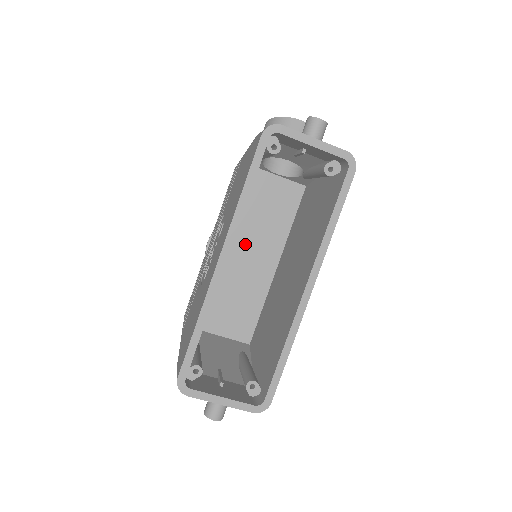
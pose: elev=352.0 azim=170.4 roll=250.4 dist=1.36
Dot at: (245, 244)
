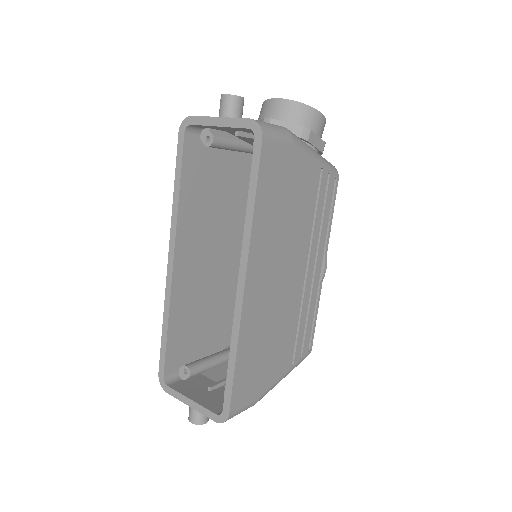
Dot at: occluded
